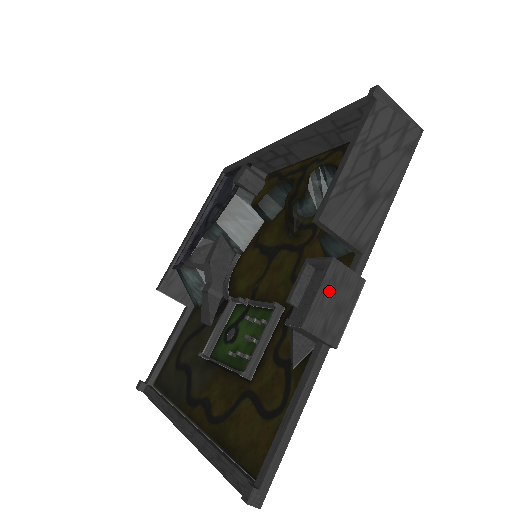
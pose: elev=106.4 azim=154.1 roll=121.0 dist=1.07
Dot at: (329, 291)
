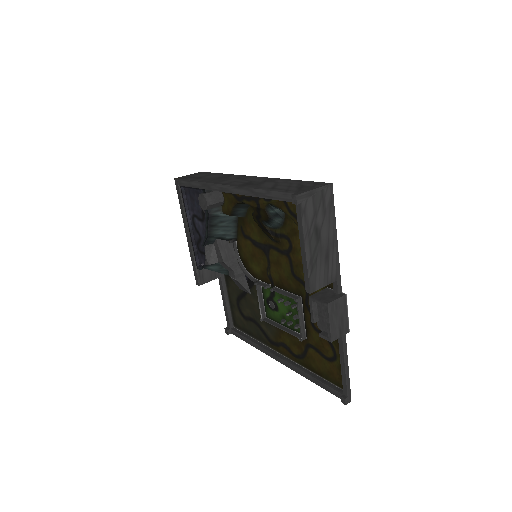
Dot at: (334, 318)
